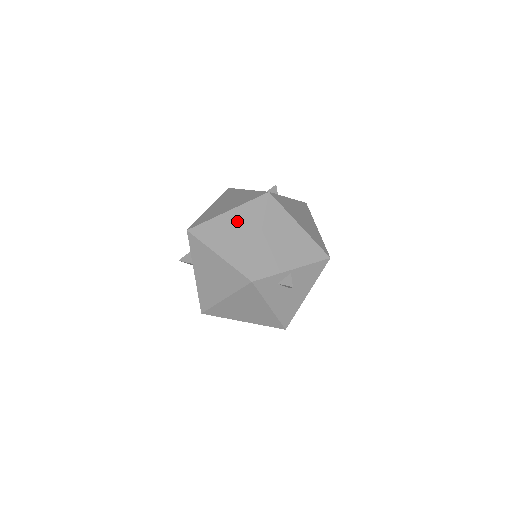
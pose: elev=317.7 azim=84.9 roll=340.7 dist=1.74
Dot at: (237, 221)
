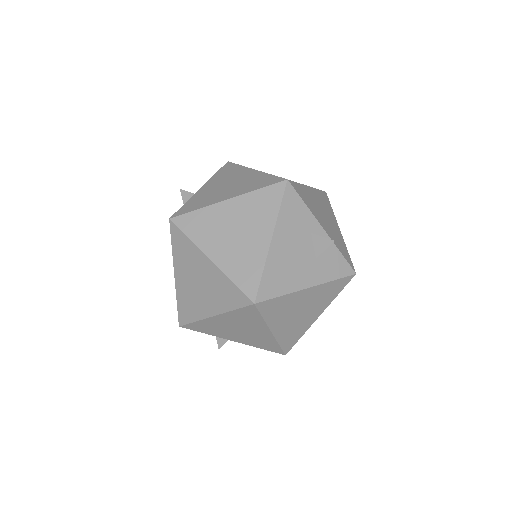
Dot at: (209, 279)
